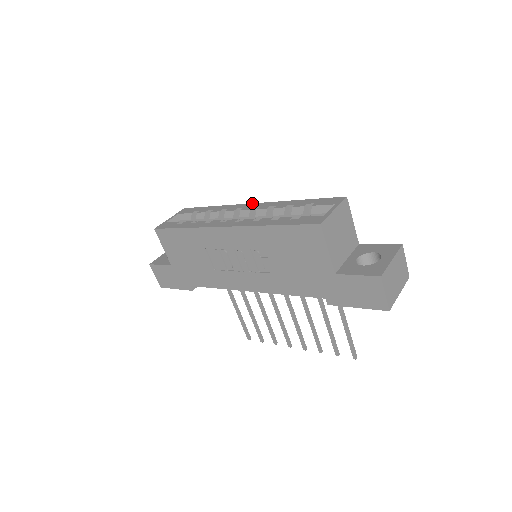
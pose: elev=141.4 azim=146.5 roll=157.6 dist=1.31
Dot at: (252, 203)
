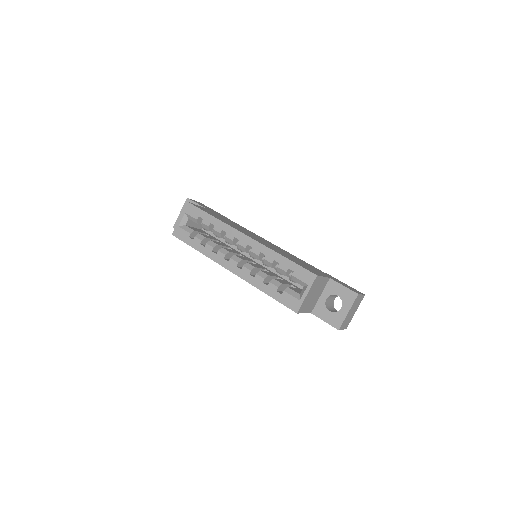
Dot at: (246, 235)
